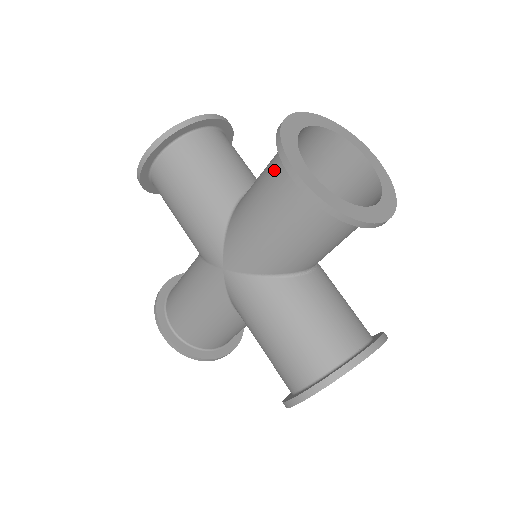
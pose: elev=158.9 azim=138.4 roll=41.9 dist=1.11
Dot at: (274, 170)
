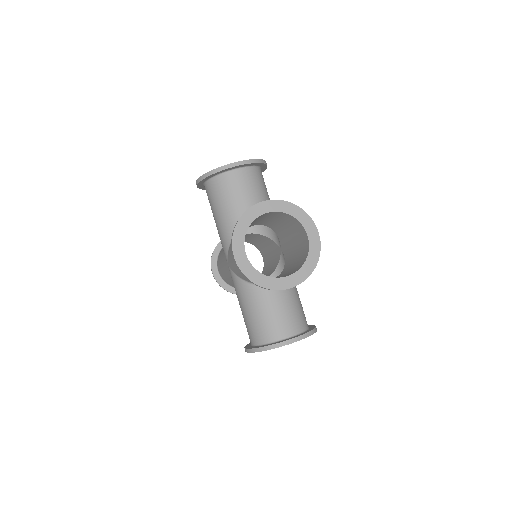
Dot at: occluded
